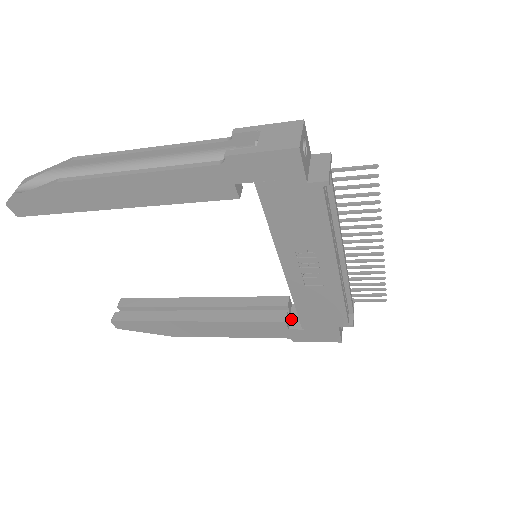
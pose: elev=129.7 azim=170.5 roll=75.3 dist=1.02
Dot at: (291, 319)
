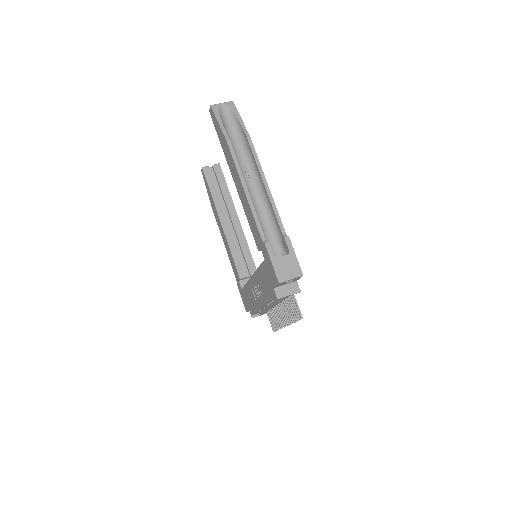
Dot at: (246, 279)
